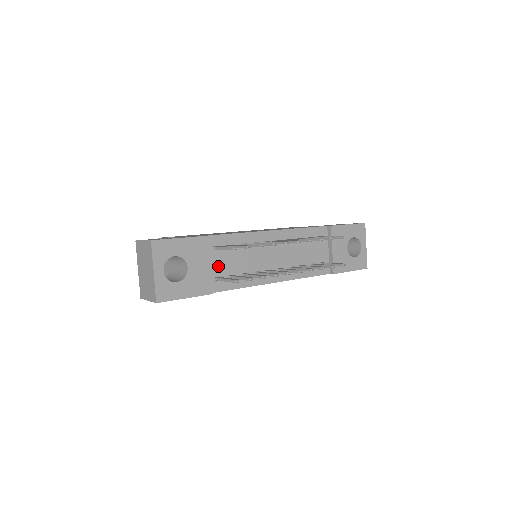
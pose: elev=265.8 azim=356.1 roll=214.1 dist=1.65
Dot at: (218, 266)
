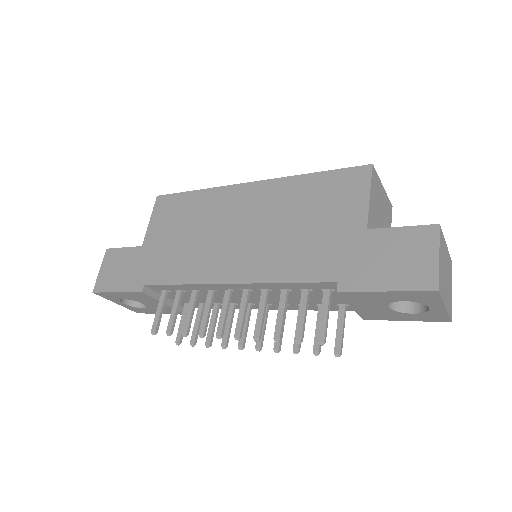
Dot at: occluded
